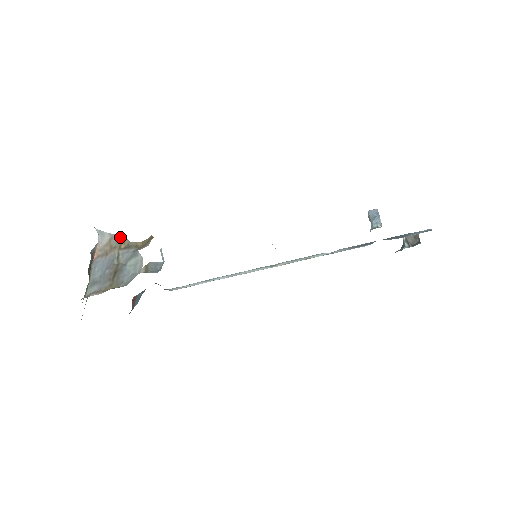
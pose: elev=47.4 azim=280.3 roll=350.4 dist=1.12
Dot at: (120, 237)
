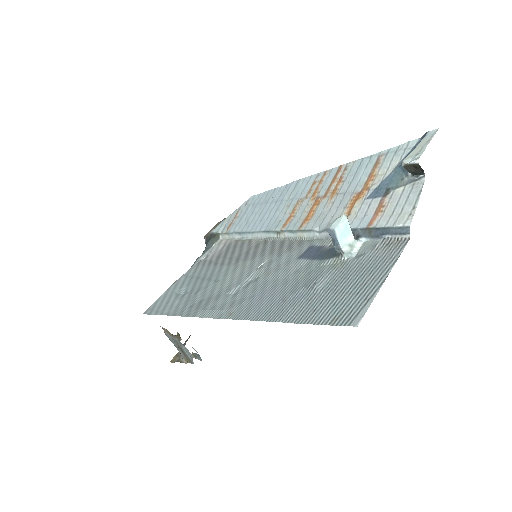
Dot at: (163, 328)
